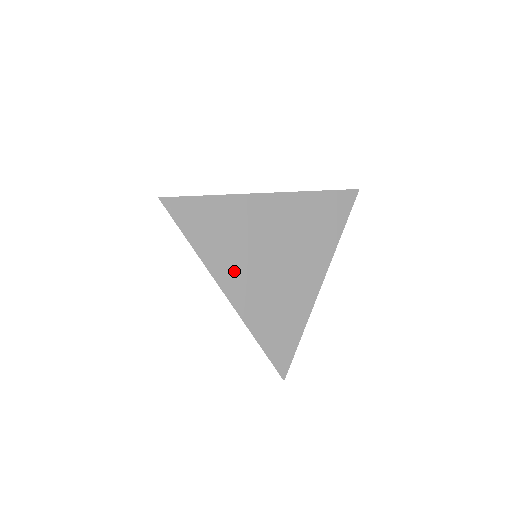
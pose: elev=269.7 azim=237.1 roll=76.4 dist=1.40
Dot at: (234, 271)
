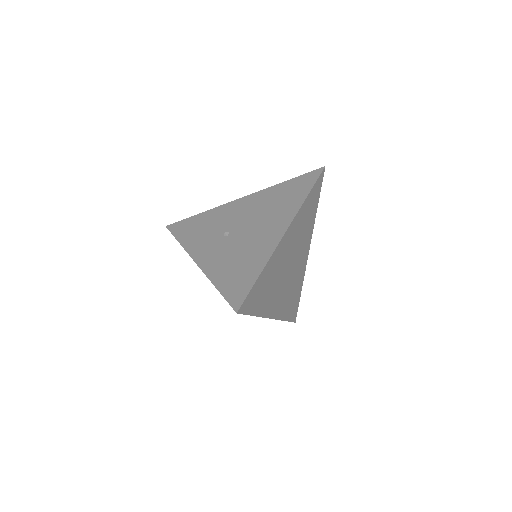
Dot at: (274, 301)
